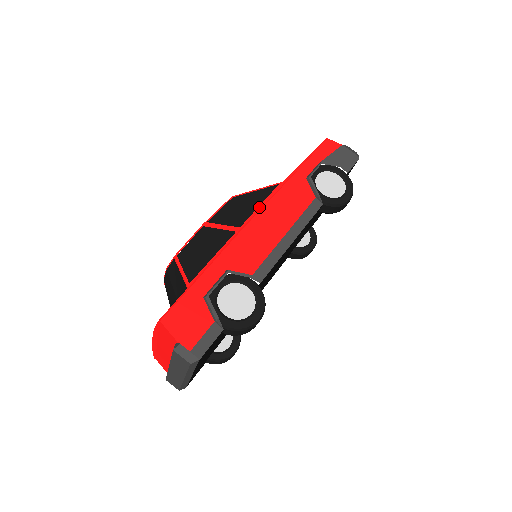
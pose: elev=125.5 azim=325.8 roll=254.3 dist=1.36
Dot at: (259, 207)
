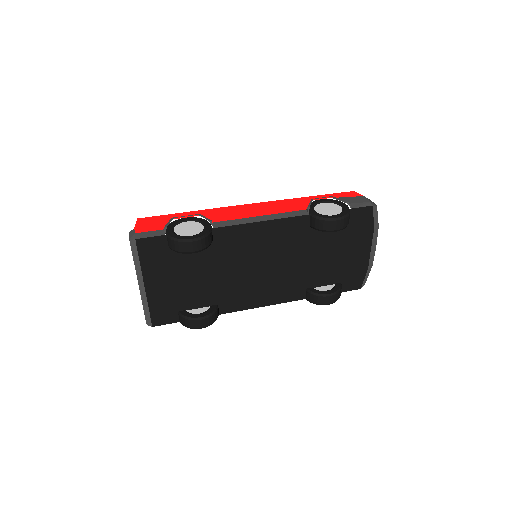
Dot at: (259, 203)
